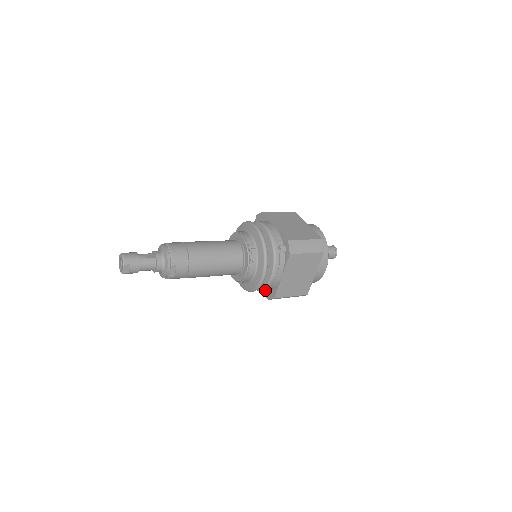
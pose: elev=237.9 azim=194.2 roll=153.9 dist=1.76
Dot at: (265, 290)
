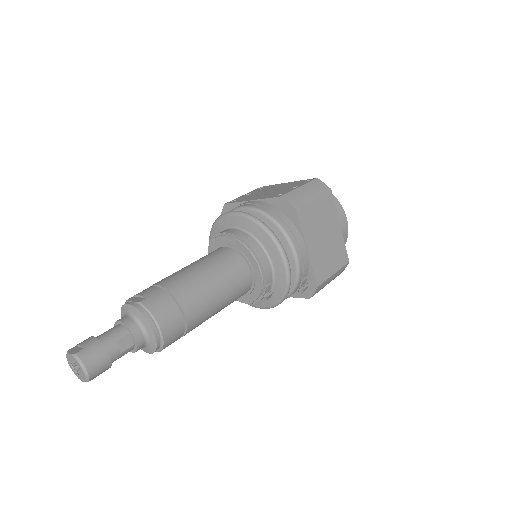
Dot at: occluded
